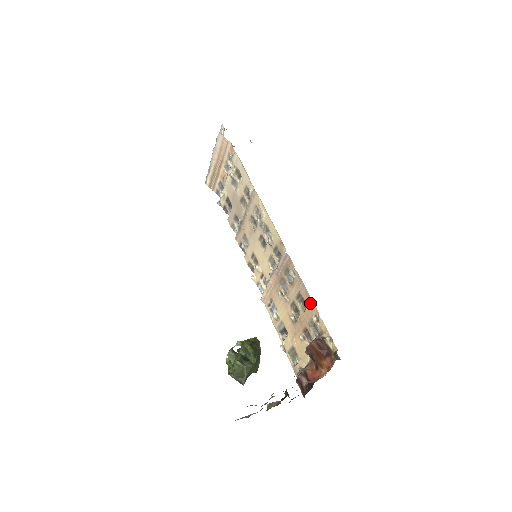
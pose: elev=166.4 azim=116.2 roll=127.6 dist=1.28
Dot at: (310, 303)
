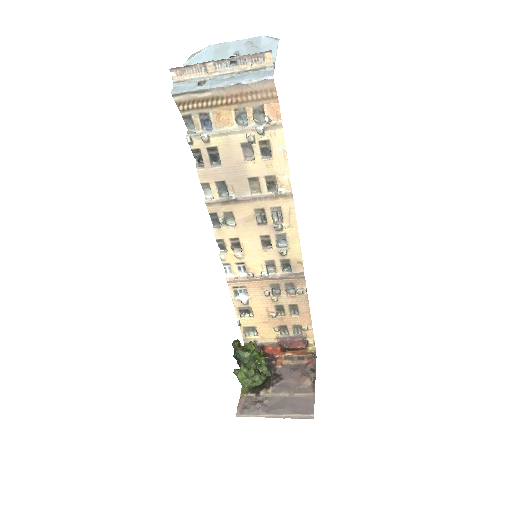
Dot at: (307, 317)
